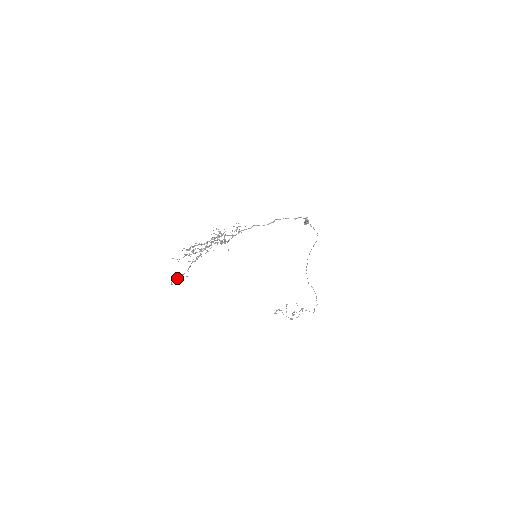
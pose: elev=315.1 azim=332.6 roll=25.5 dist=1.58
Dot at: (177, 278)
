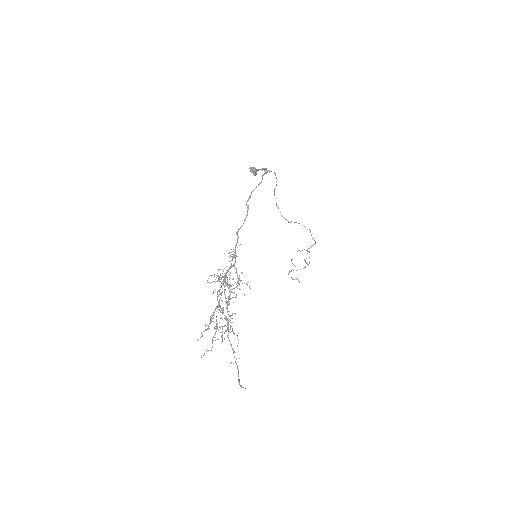
Dot at: (238, 373)
